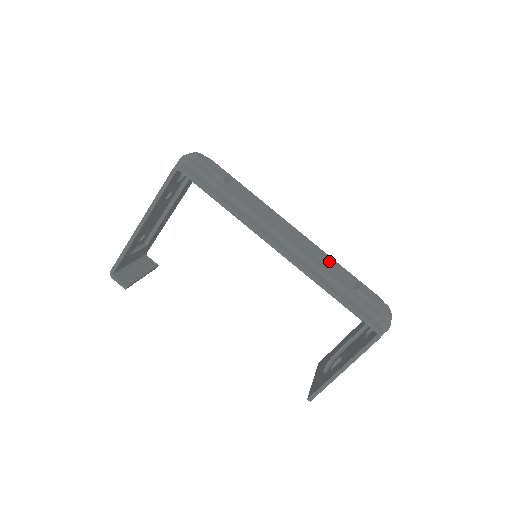
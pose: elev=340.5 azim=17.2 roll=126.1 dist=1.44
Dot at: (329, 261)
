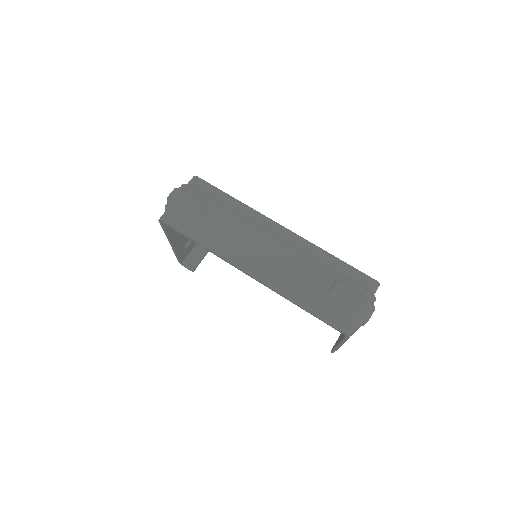
Dot at: (308, 263)
